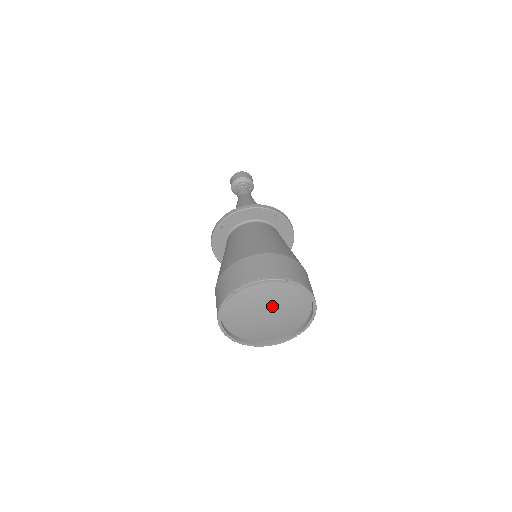
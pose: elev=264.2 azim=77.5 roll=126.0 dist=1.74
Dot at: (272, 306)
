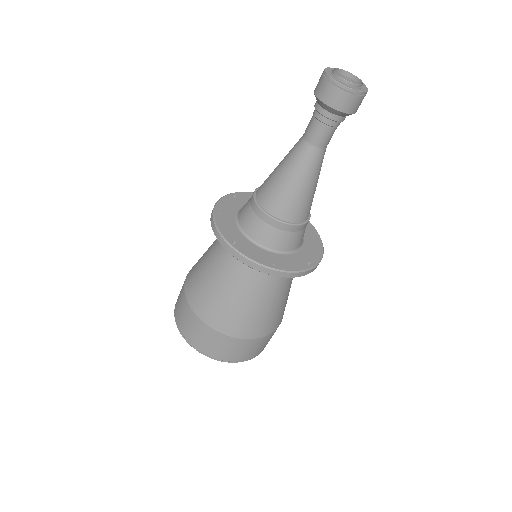
Dot at: occluded
